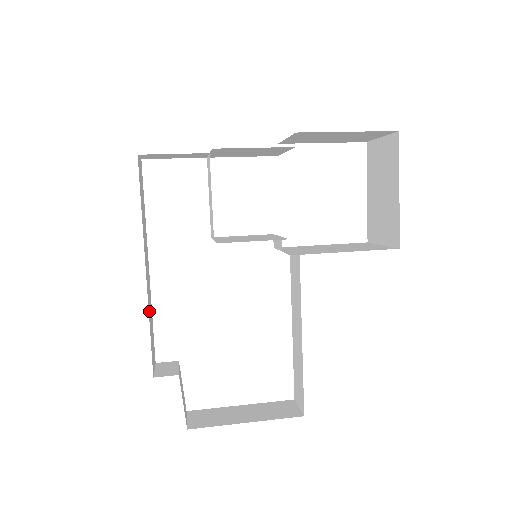
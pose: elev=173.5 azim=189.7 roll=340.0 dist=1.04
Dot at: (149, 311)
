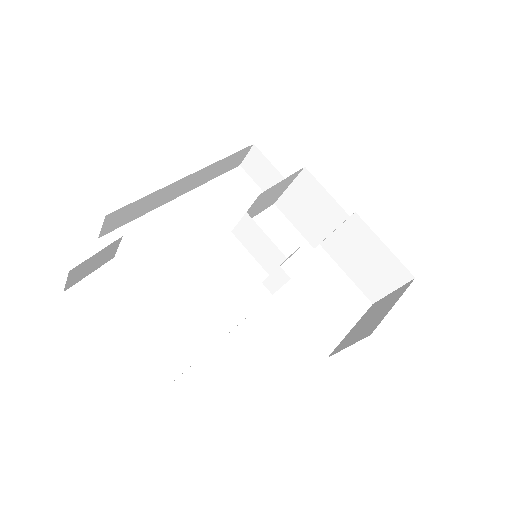
Dot at: (157, 194)
